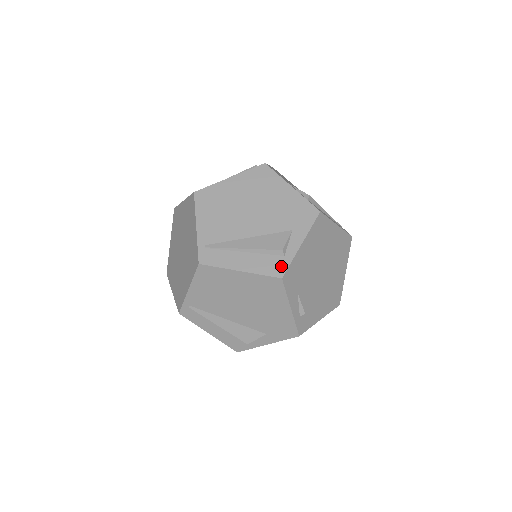
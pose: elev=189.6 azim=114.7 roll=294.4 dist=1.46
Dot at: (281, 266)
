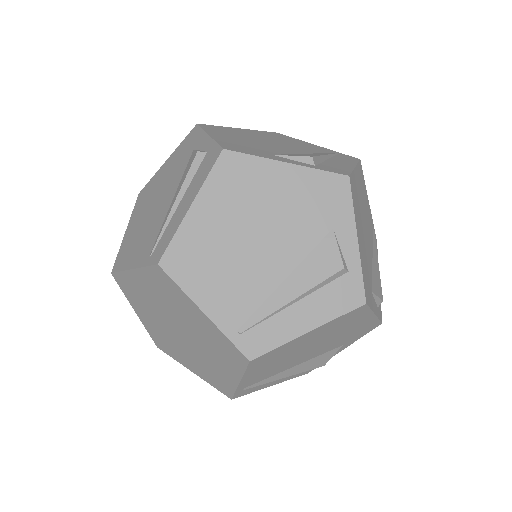
Dot at: (354, 288)
